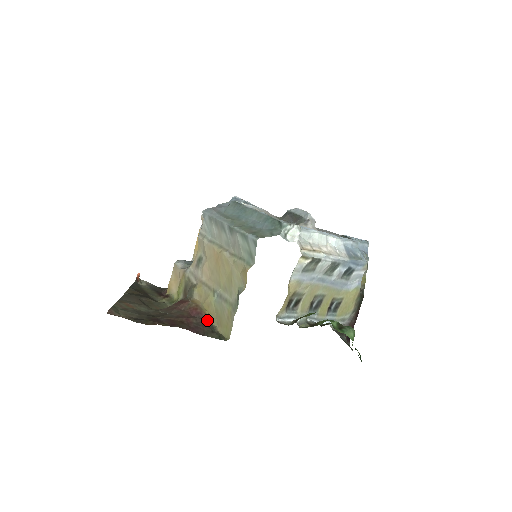
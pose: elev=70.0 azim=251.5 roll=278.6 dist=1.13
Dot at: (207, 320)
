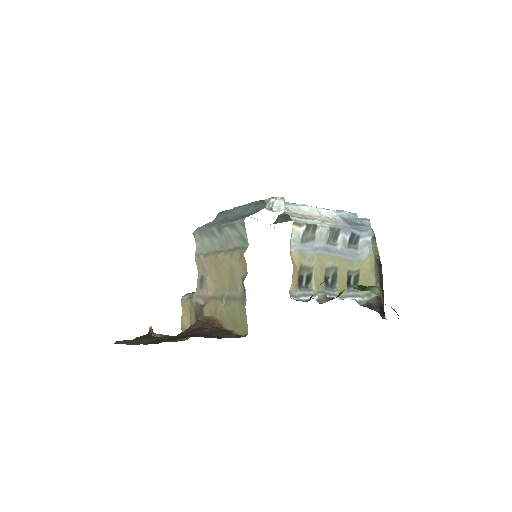
Dot at: (222, 328)
